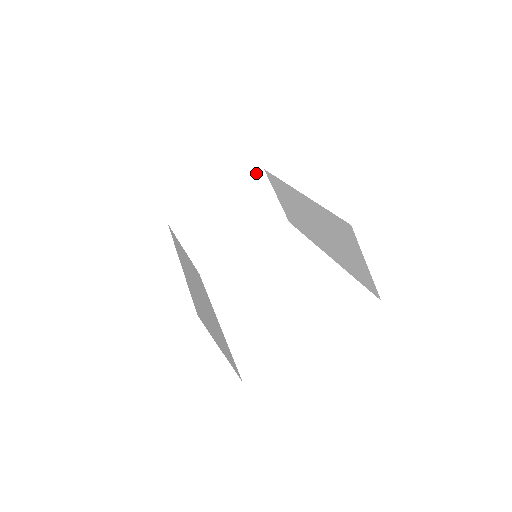
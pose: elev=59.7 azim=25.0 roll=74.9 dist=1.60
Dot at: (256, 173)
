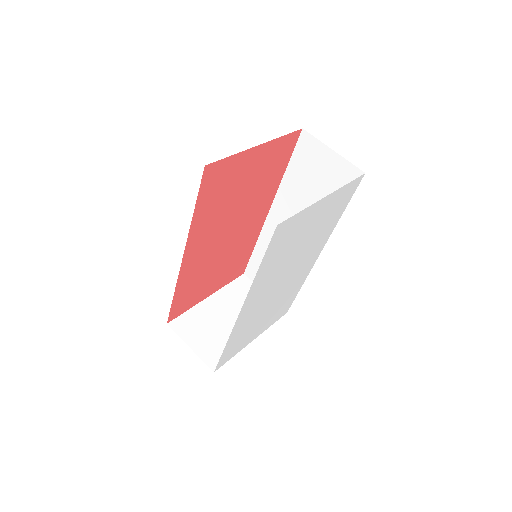
Dot at: (238, 277)
